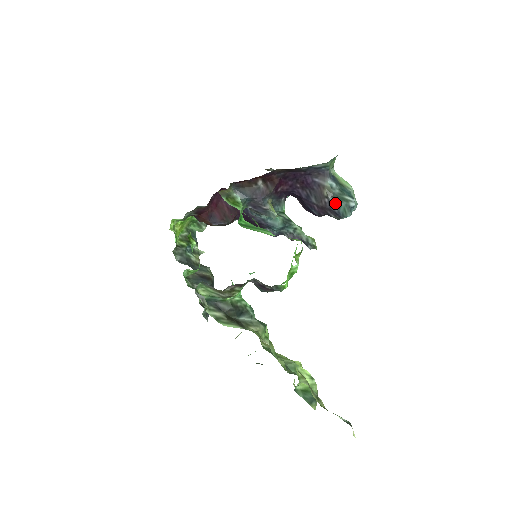
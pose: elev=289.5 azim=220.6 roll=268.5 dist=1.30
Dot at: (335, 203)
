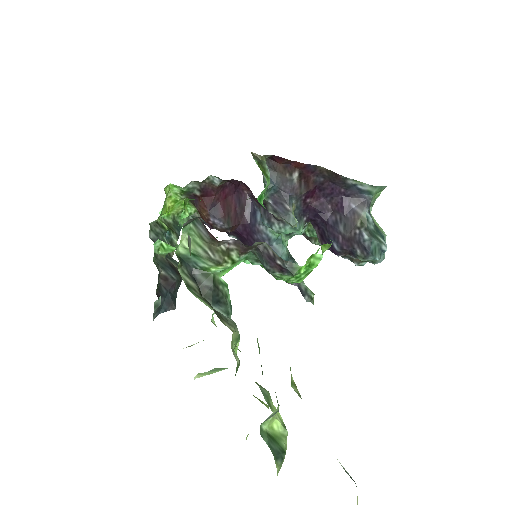
Dot at: (367, 236)
